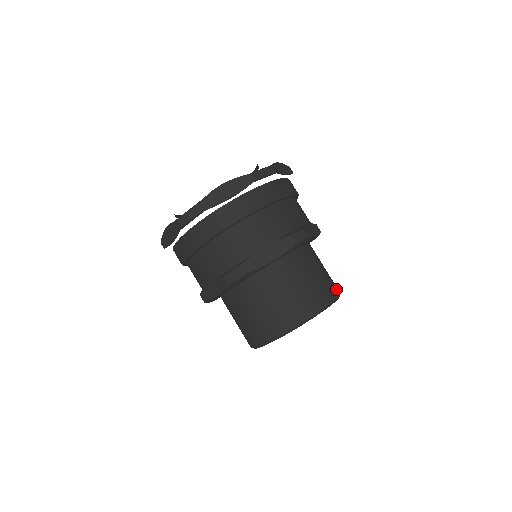
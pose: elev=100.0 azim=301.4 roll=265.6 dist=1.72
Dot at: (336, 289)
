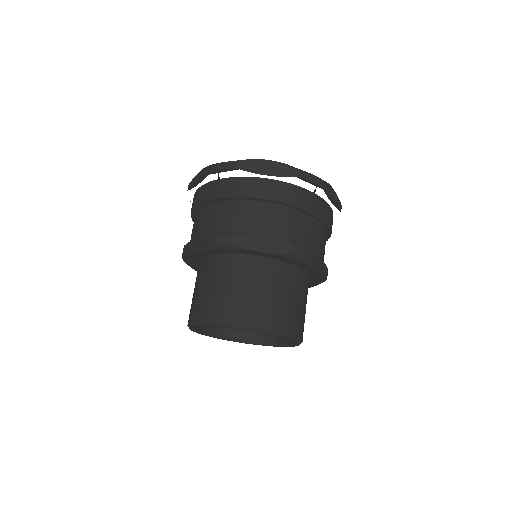
Dot at: (300, 332)
